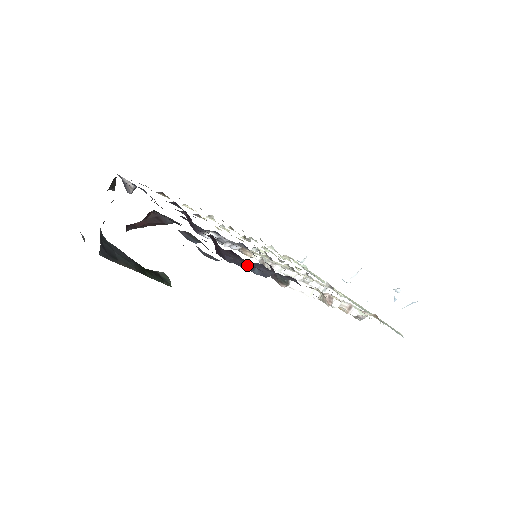
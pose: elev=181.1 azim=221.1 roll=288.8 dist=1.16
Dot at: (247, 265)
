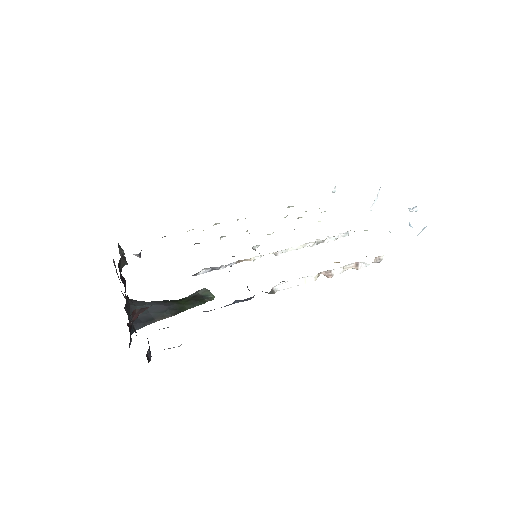
Dot at: (225, 306)
